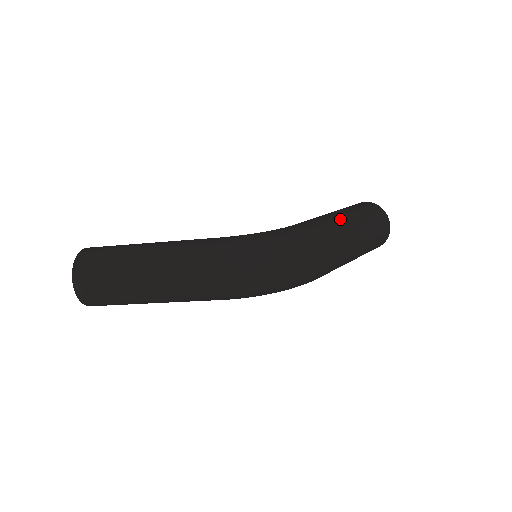
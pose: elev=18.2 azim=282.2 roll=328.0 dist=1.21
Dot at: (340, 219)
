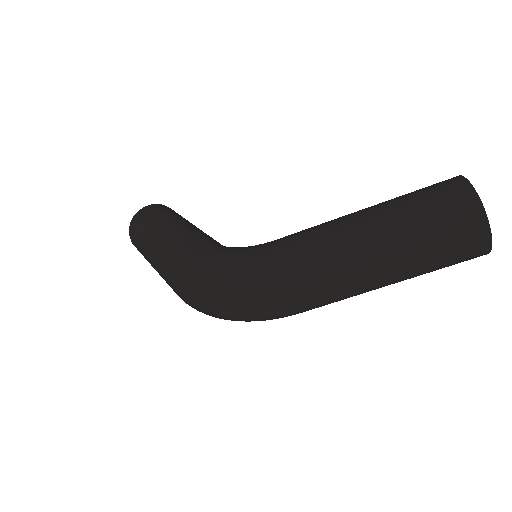
Dot at: (344, 241)
